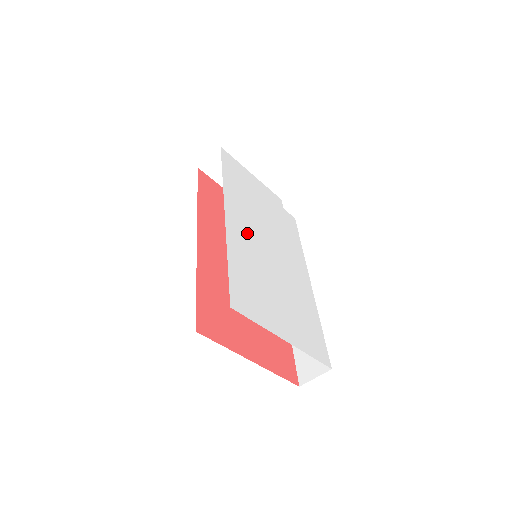
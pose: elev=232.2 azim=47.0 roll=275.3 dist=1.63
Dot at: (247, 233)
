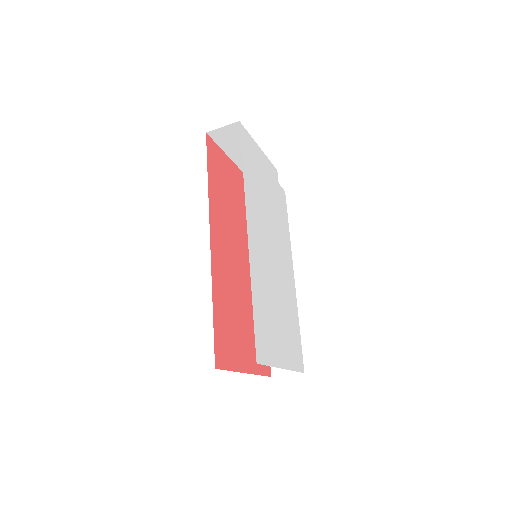
Dot at: (261, 249)
